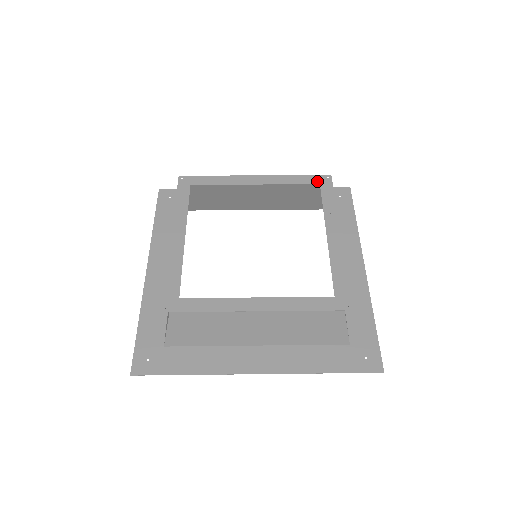
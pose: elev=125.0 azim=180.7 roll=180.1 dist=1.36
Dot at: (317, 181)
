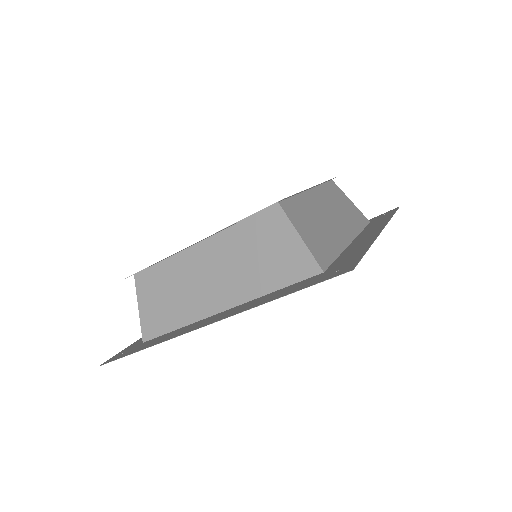
Dot at: occluded
